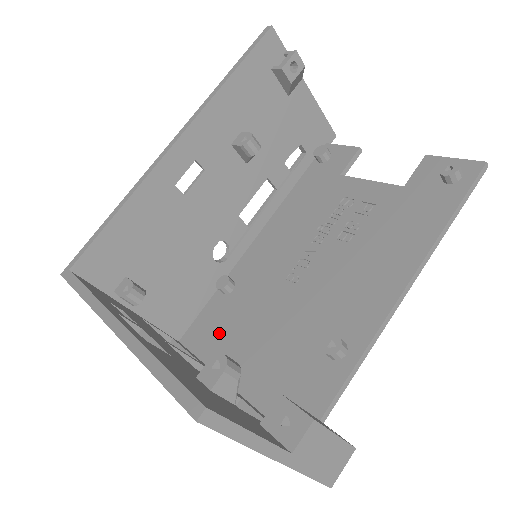
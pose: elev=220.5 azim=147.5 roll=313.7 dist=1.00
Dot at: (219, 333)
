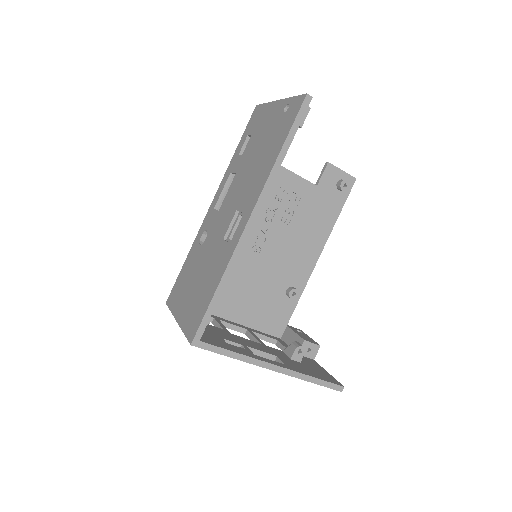
Dot at: occluded
